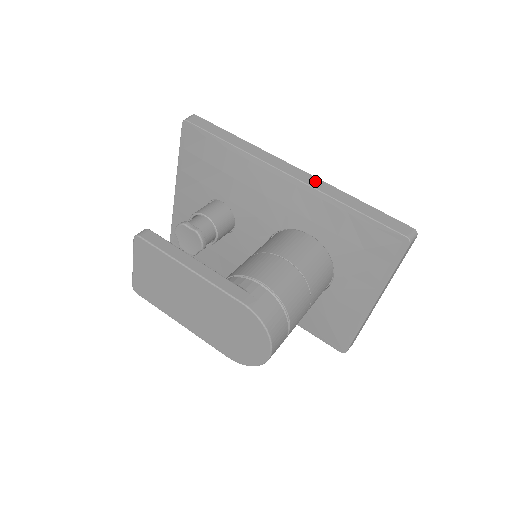
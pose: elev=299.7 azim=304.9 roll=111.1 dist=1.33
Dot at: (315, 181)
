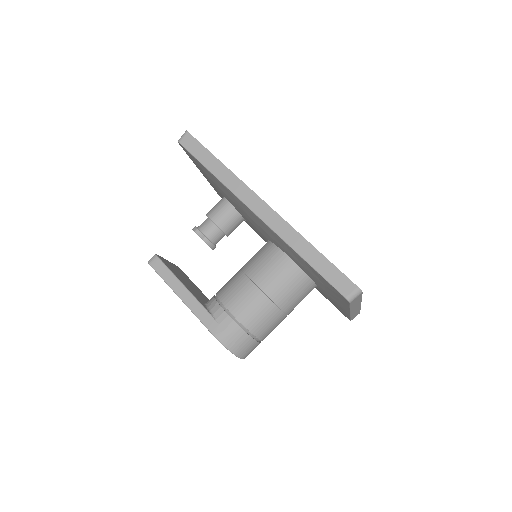
Dot at: (279, 223)
